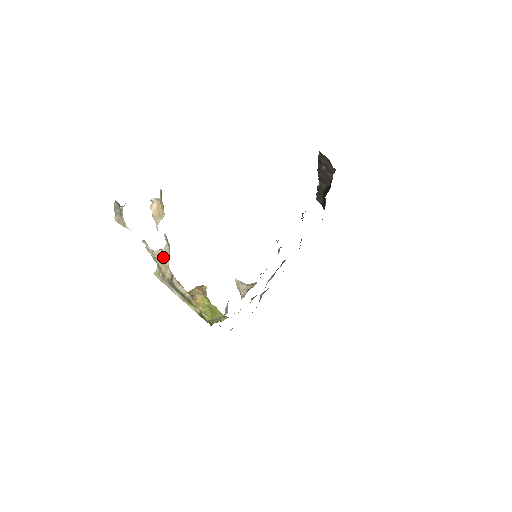
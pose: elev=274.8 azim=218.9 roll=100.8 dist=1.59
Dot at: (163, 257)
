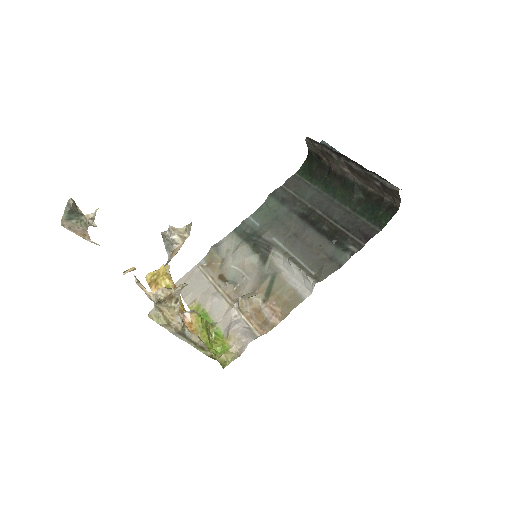
Dot at: (170, 301)
